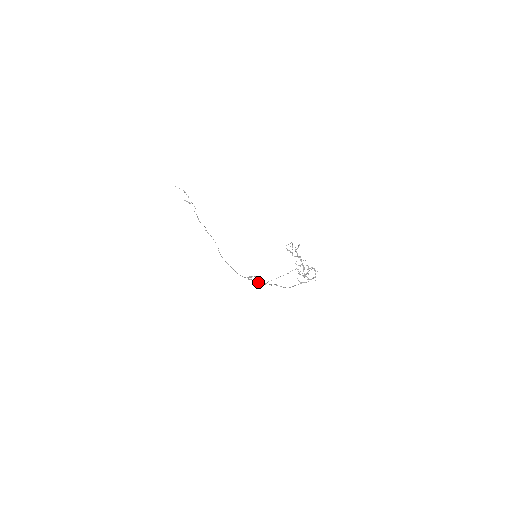
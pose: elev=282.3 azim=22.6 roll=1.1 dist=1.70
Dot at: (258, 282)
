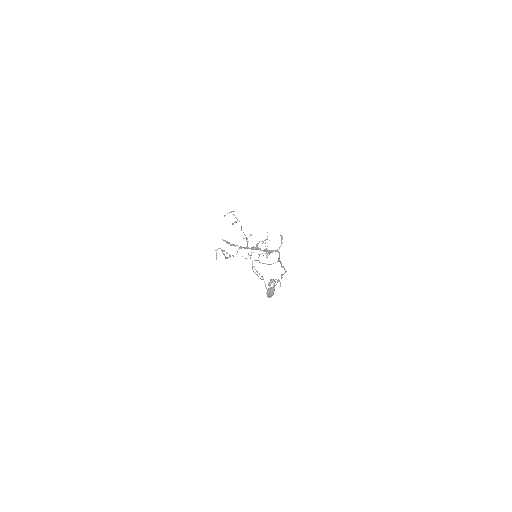
Dot at: occluded
